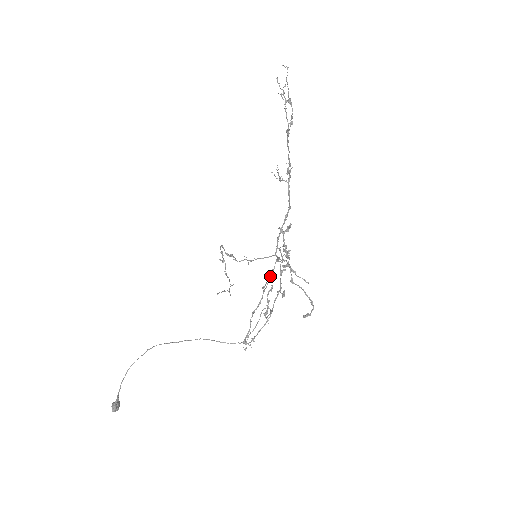
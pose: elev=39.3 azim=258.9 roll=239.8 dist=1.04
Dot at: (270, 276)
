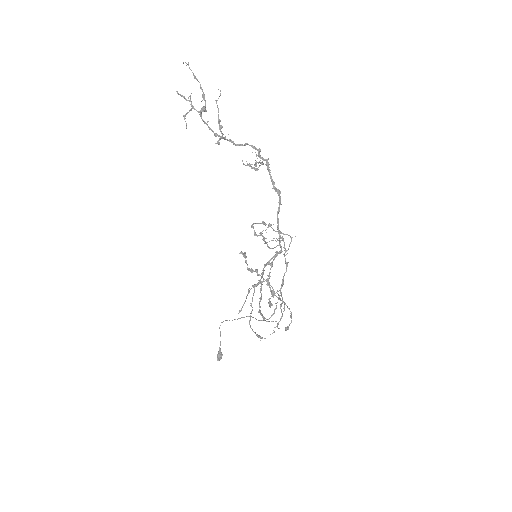
Dot at: (254, 291)
